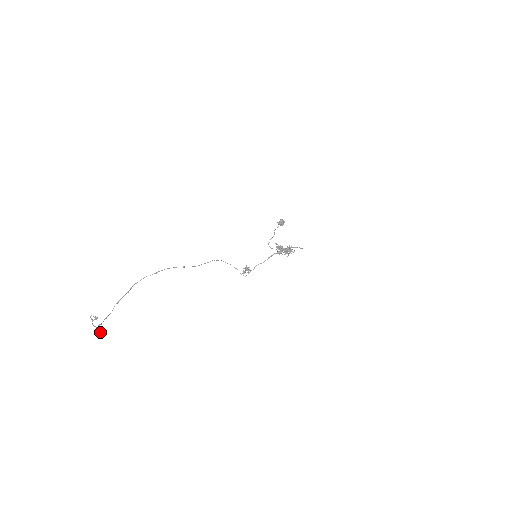
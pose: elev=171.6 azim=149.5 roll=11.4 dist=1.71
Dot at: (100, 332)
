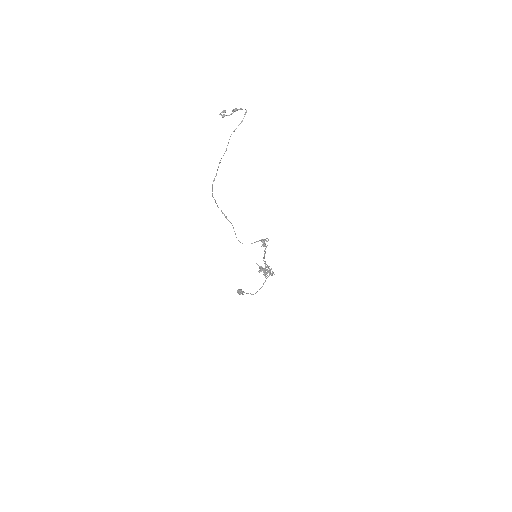
Dot at: (240, 109)
